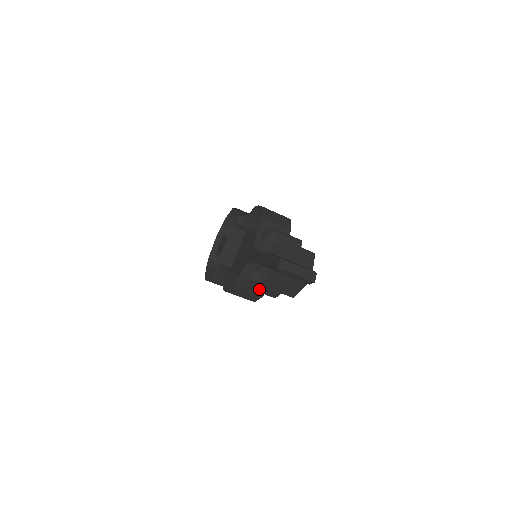
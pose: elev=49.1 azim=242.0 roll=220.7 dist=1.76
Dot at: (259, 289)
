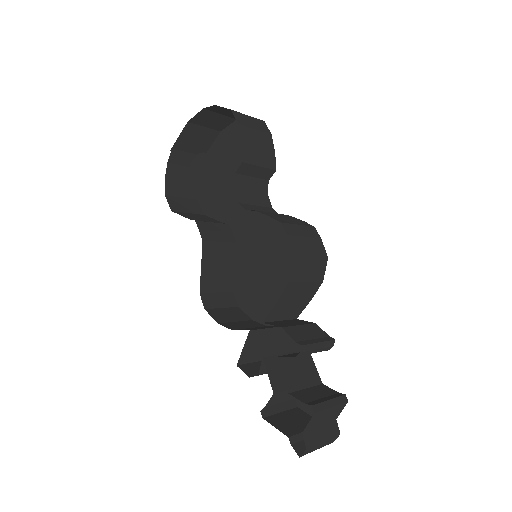
Dot at: (256, 366)
